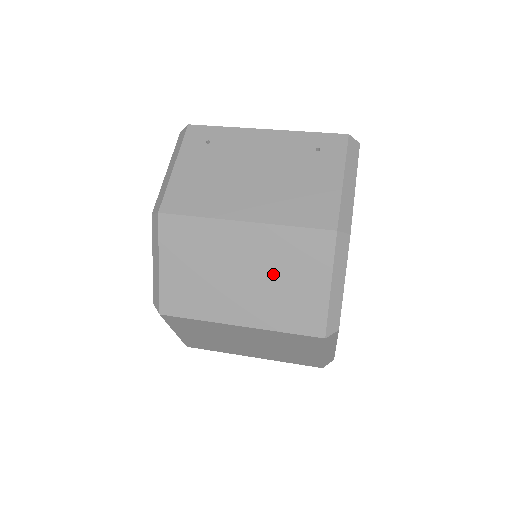
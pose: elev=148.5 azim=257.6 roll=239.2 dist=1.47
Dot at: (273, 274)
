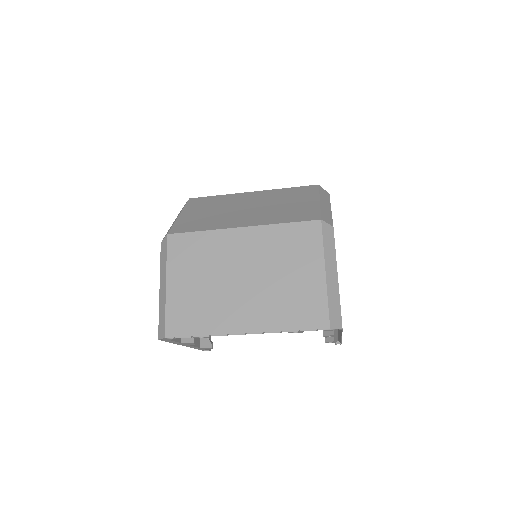
Dot at: (273, 203)
